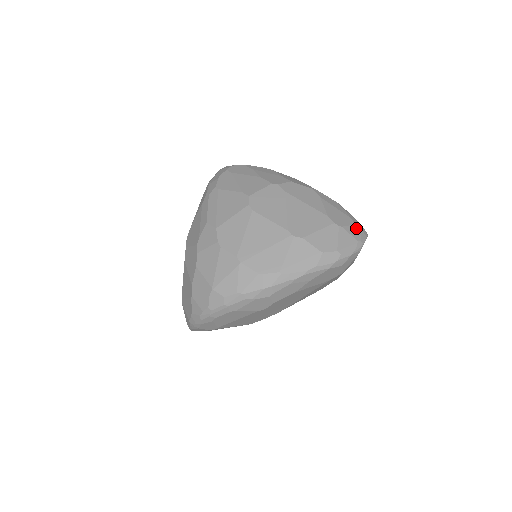
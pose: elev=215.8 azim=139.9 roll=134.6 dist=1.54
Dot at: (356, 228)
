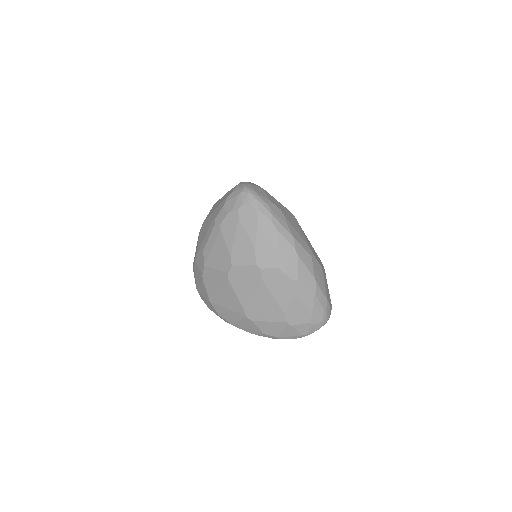
Dot at: (309, 326)
